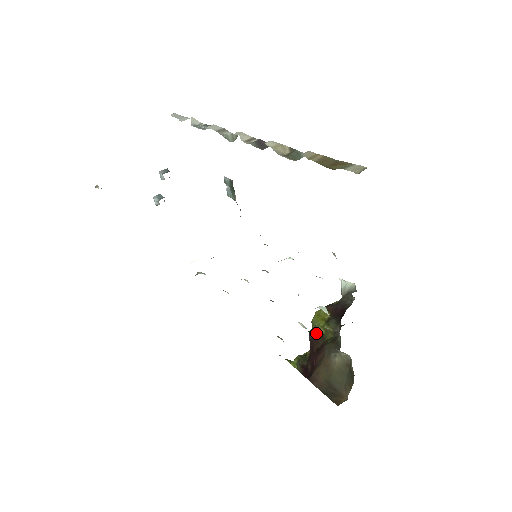
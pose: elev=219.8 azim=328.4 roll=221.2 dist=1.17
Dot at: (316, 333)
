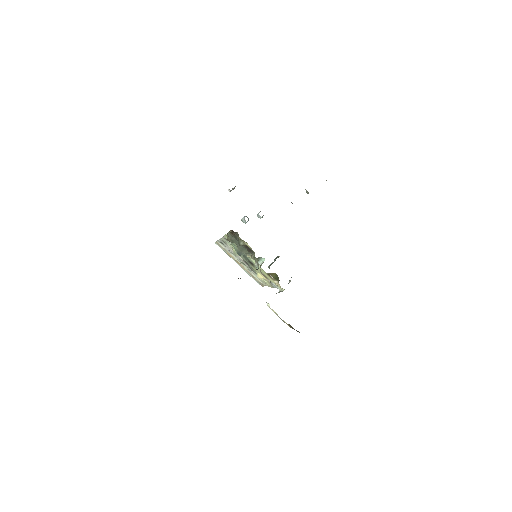
Dot at: occluded
